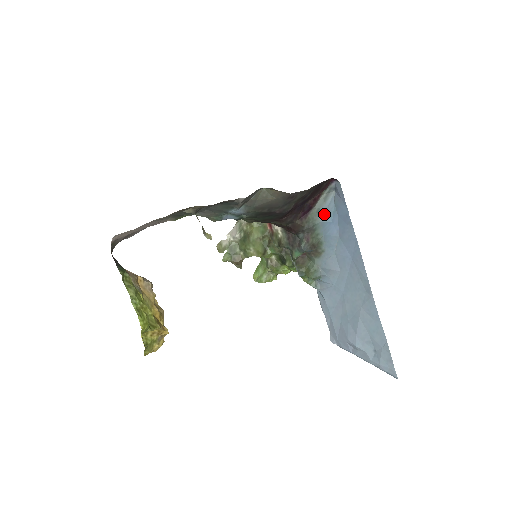
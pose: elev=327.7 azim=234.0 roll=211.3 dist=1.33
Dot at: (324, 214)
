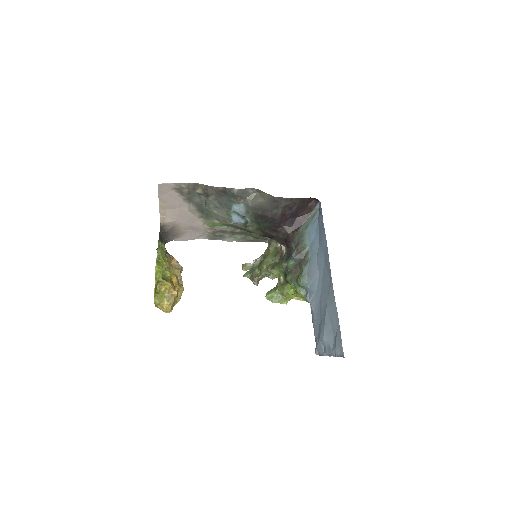
Dot at: (311, 228)
